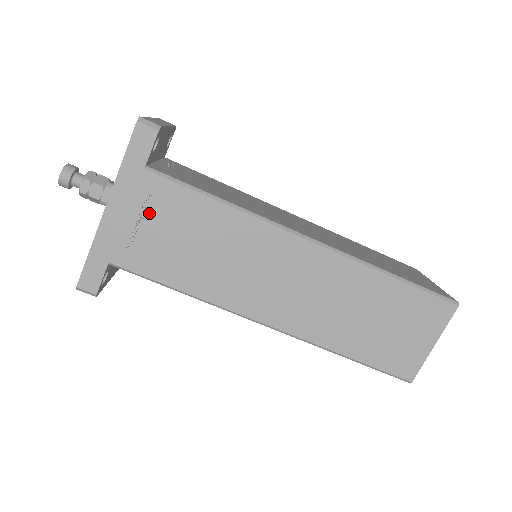
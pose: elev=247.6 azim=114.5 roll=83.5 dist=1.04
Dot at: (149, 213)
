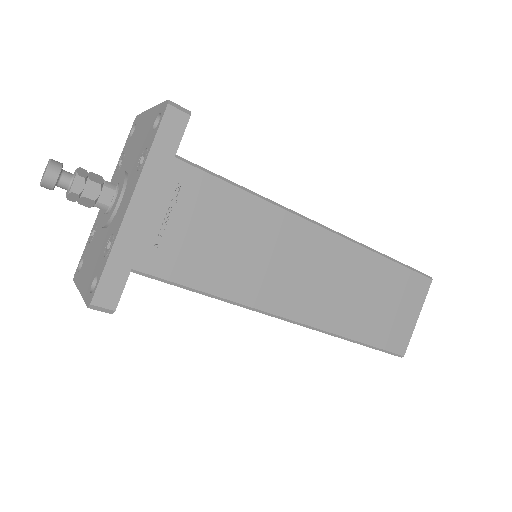
Dot at: (178, 207)
